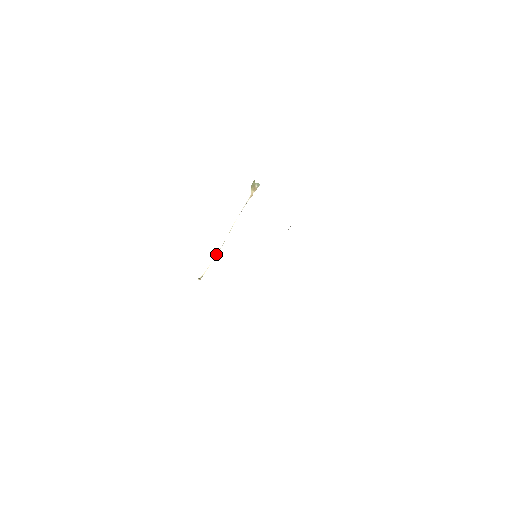
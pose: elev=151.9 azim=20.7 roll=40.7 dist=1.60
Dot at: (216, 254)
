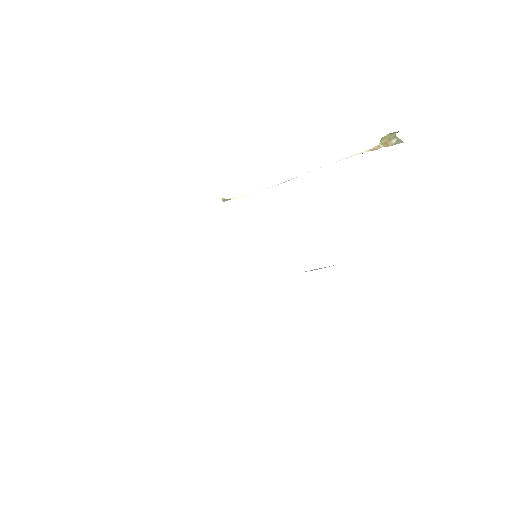
Dot at: occluded
